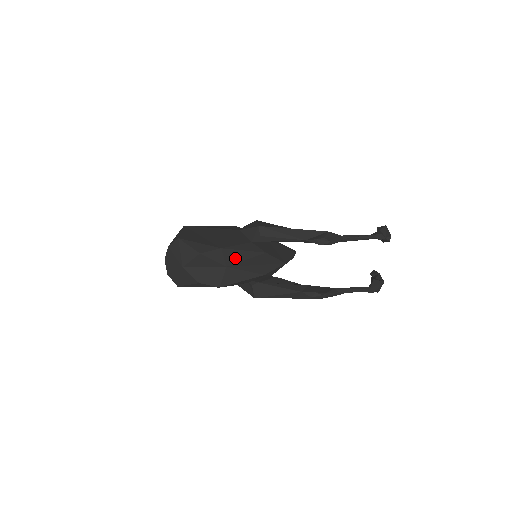
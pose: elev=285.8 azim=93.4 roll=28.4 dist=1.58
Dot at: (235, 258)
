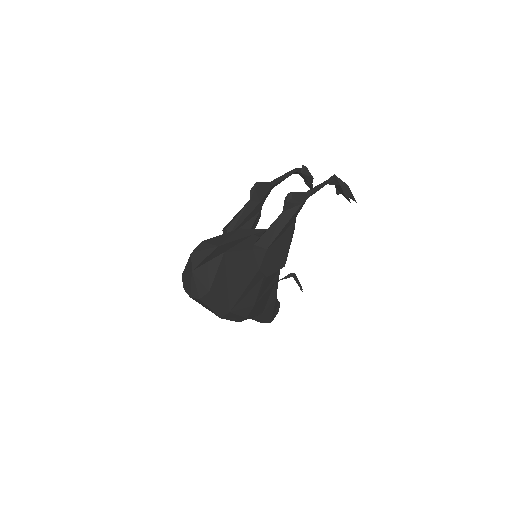
Dot at: (219, 241)
